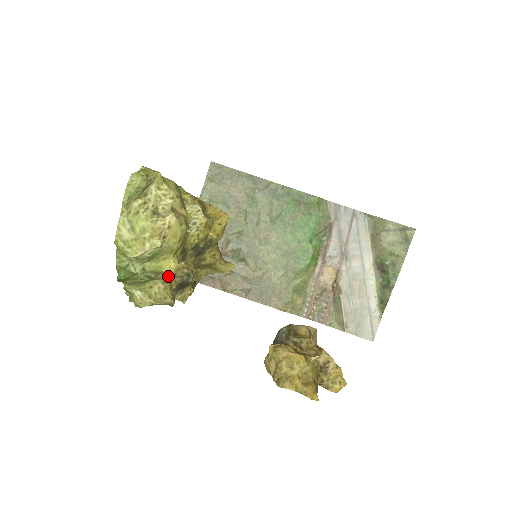
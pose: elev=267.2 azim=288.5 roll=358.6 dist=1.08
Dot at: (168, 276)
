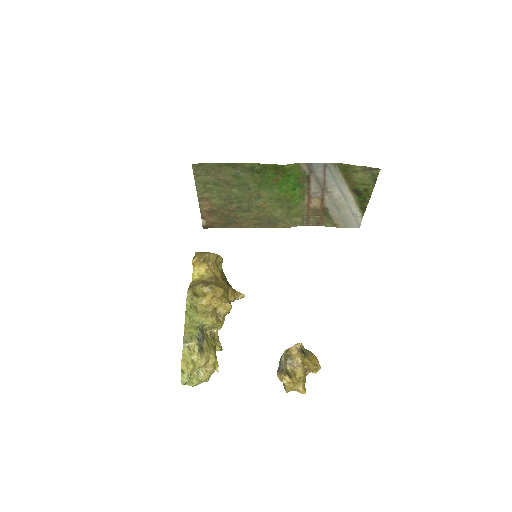
Dot at: occluded
